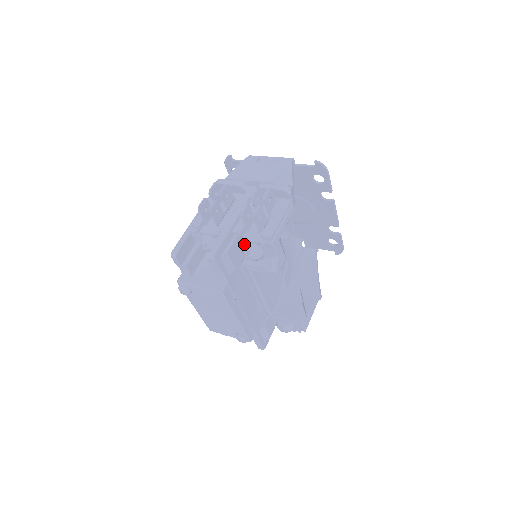
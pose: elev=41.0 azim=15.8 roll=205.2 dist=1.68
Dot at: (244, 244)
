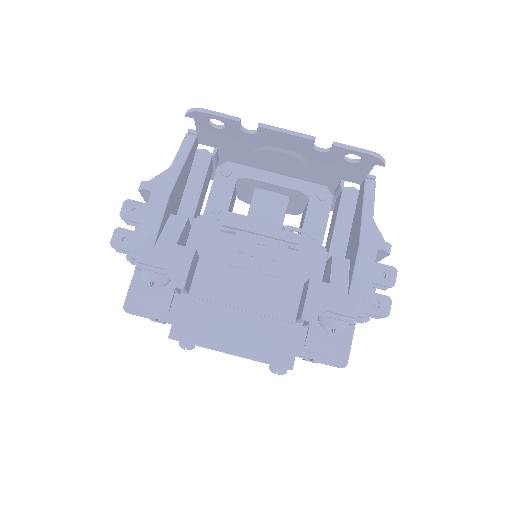
Dot at: occluded
